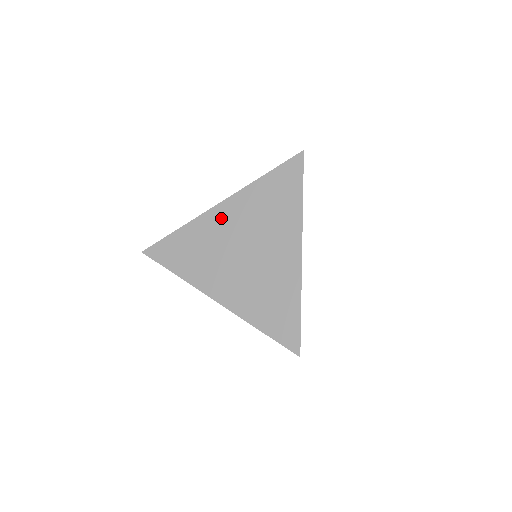
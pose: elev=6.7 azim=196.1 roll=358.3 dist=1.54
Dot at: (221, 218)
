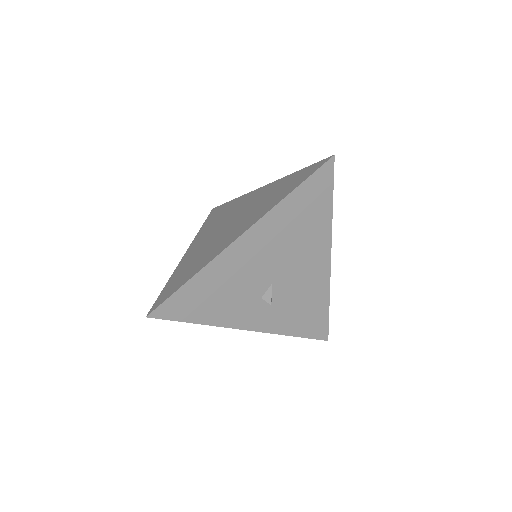
Dot at: (194, 248)
